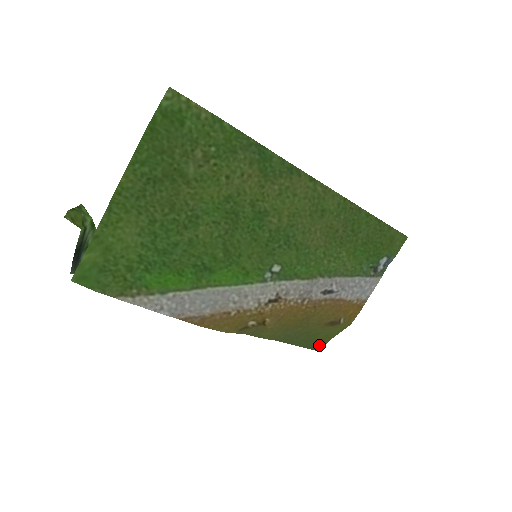
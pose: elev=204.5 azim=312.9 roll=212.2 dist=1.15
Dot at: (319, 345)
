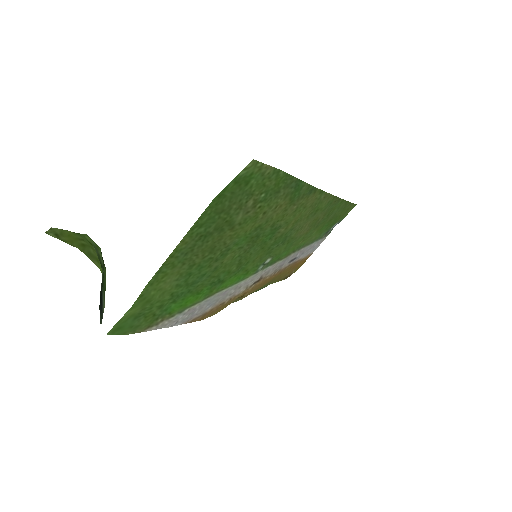
Dot at: occluded
